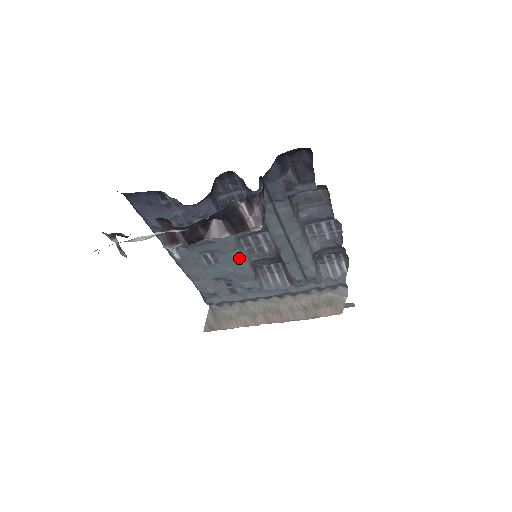
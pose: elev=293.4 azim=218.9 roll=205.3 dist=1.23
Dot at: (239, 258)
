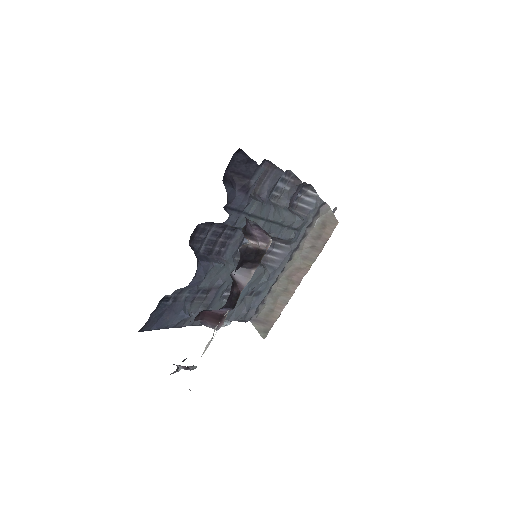
Dot at: occluded
